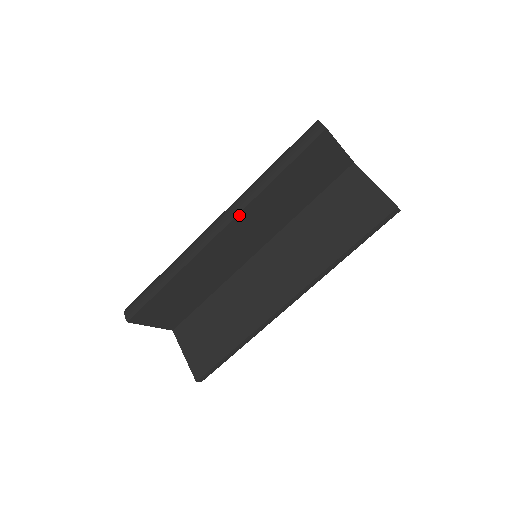
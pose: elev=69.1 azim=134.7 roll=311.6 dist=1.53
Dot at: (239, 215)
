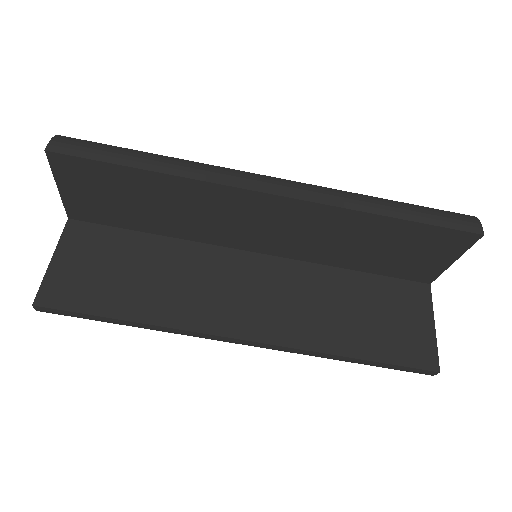
Dot at: (314, 204)
